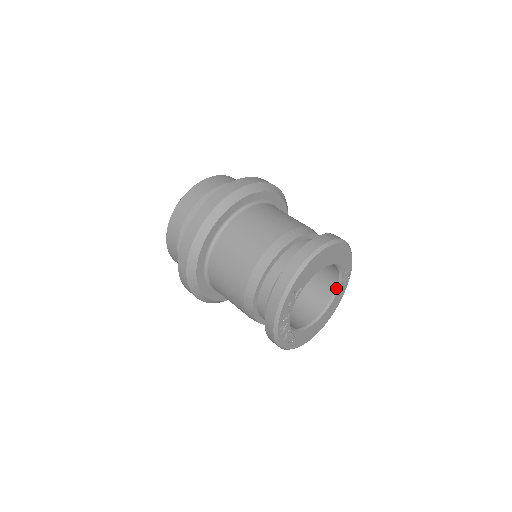
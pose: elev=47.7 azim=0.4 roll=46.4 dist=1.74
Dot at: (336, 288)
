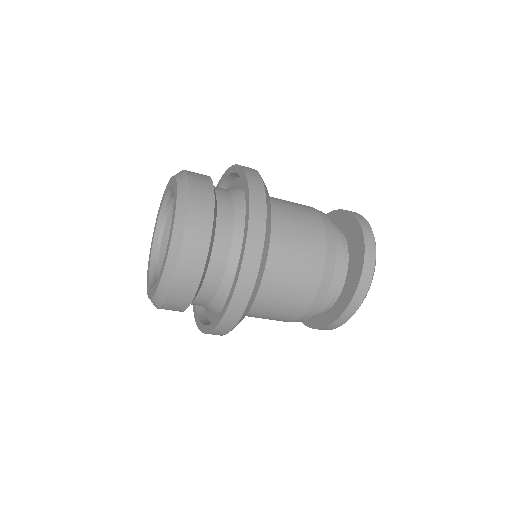
Dot at: occluded
